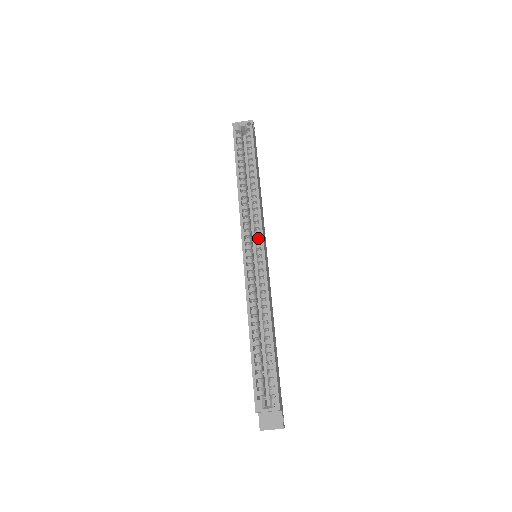
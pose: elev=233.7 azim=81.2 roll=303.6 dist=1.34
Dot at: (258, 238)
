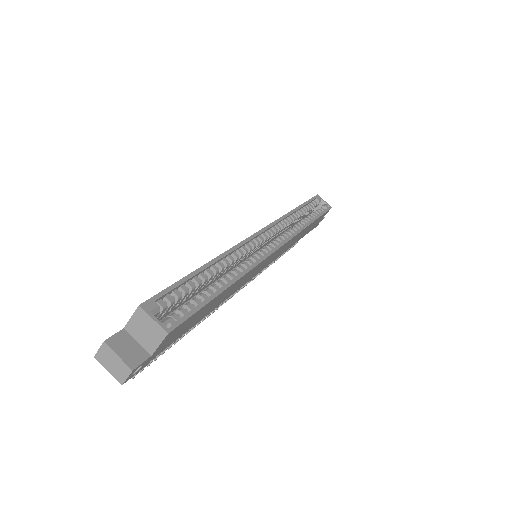
Dot at: (279, 241)
